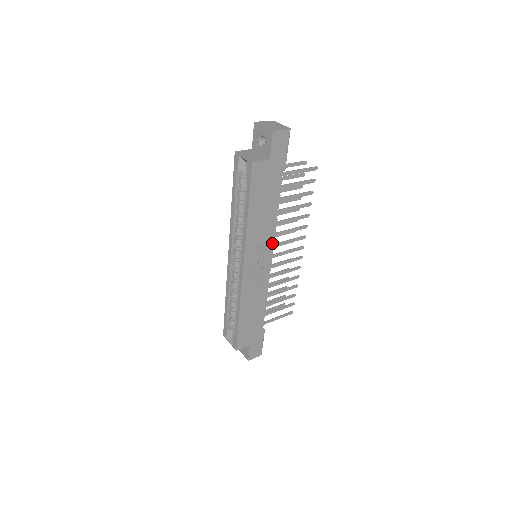
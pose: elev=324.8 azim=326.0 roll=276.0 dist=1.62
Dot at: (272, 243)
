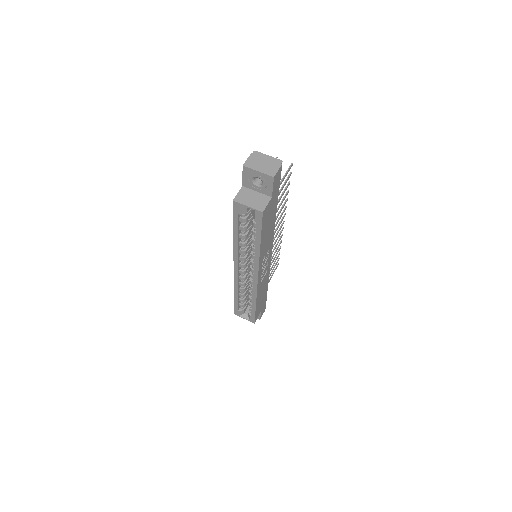
Dot at: (272, 244)
